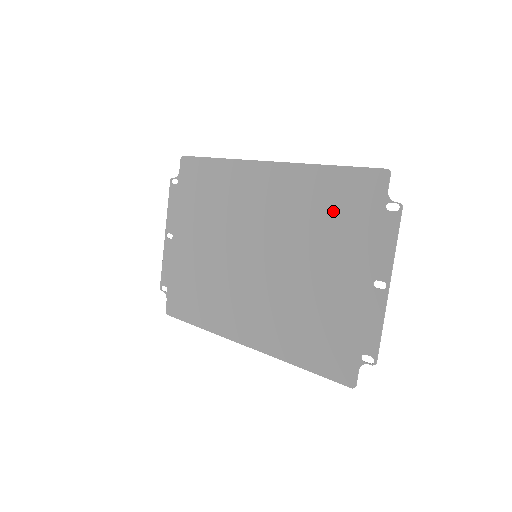
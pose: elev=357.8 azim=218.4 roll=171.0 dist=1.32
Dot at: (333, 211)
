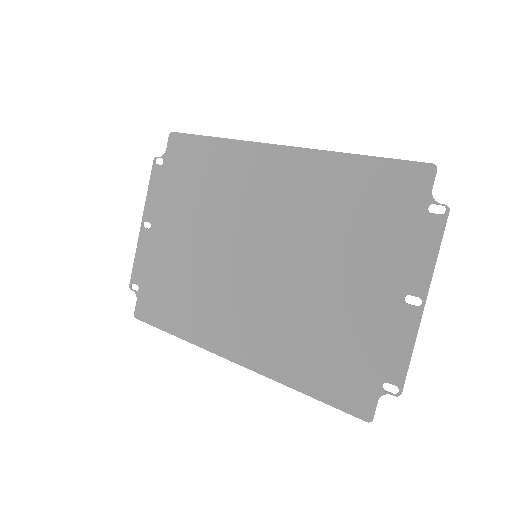
Dot at: (360, 209)
